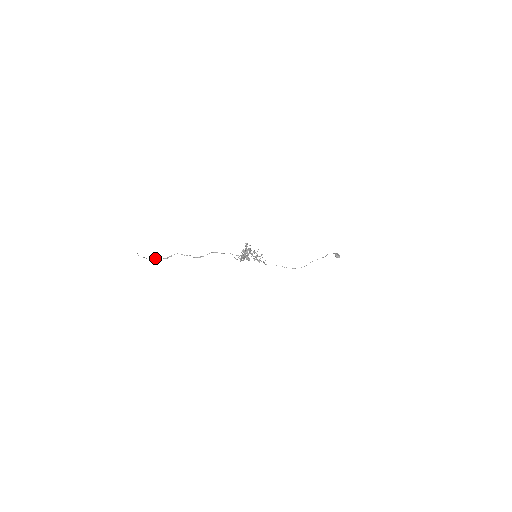
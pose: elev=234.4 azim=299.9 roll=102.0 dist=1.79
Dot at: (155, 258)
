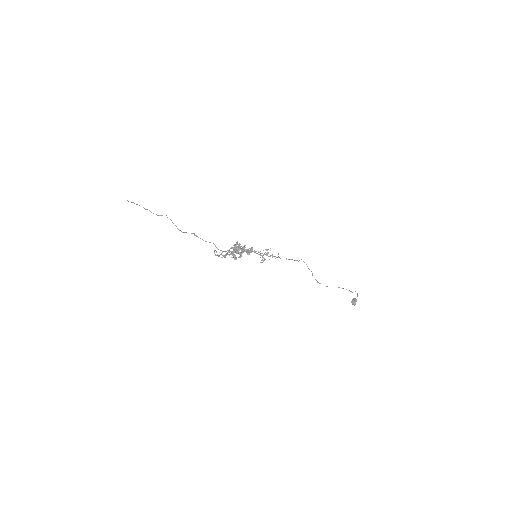
Dot at: occluded
